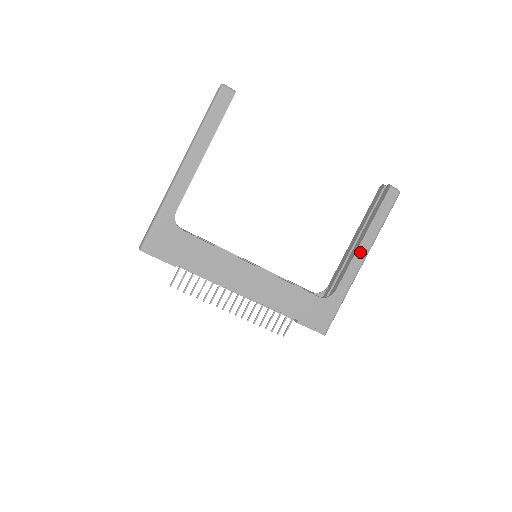
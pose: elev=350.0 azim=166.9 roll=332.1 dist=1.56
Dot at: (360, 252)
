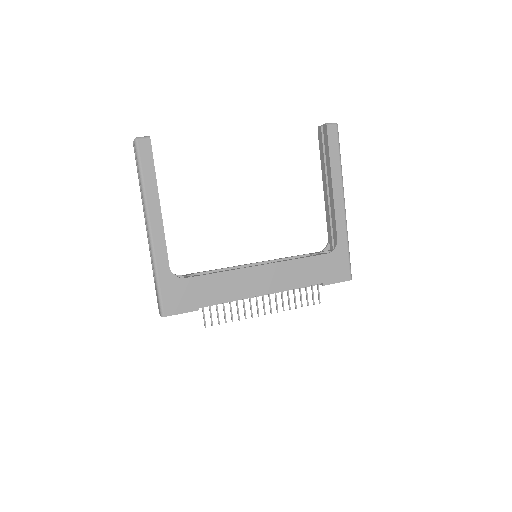
Dot at: (337, 195)
